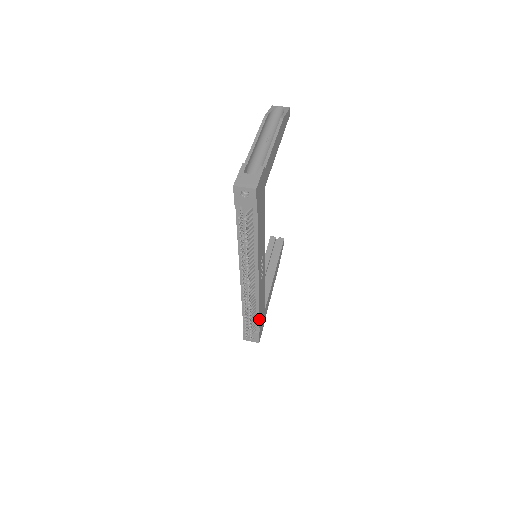
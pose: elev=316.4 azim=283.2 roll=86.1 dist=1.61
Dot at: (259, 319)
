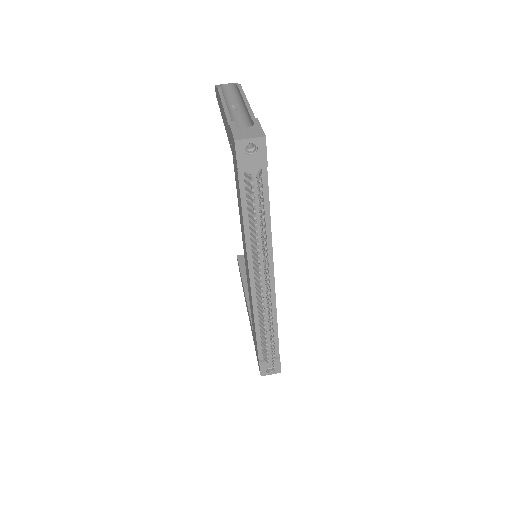
Dot at: (278, 338)
